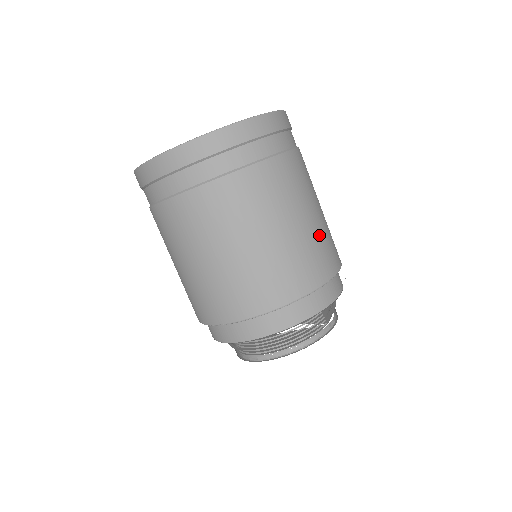
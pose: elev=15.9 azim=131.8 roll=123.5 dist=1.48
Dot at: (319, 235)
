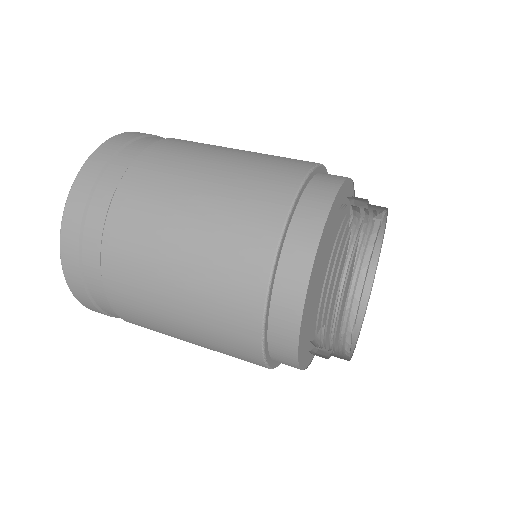
Dot at: (253, 160)
